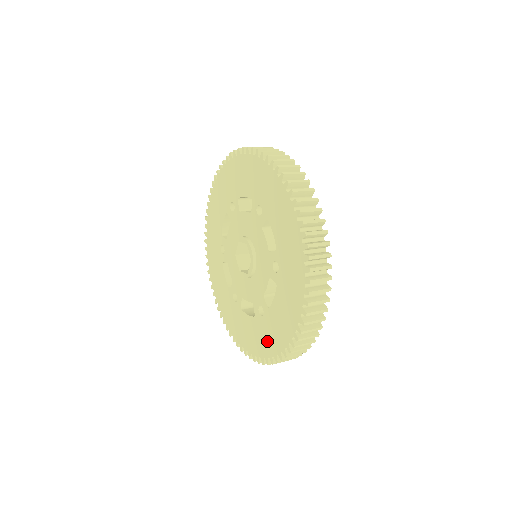
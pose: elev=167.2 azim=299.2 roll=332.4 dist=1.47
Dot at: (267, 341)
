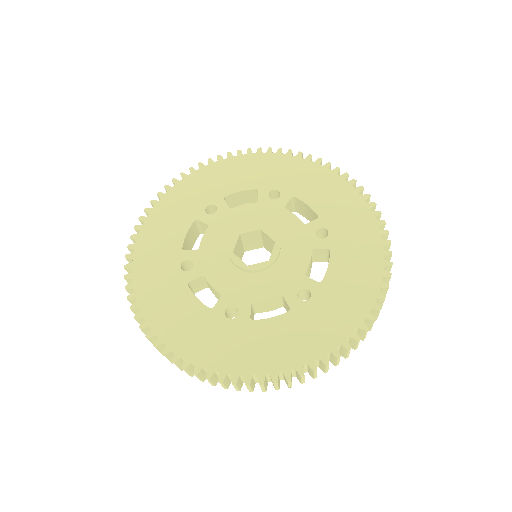
Dot at: (329, 324)
